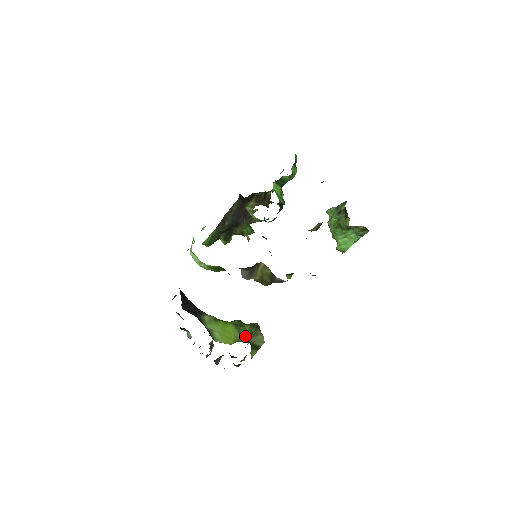
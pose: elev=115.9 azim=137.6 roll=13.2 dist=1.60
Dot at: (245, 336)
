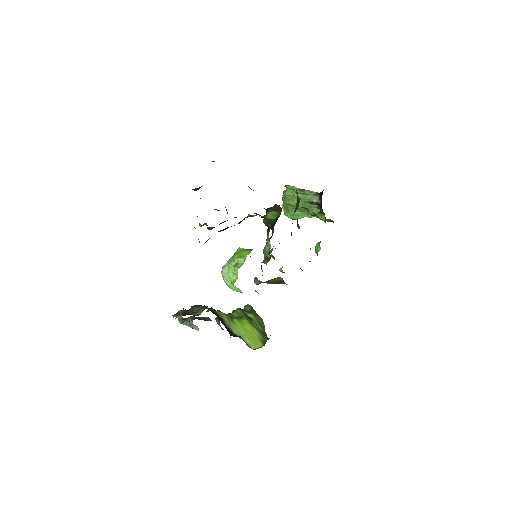
Dot at: (261, 331)
